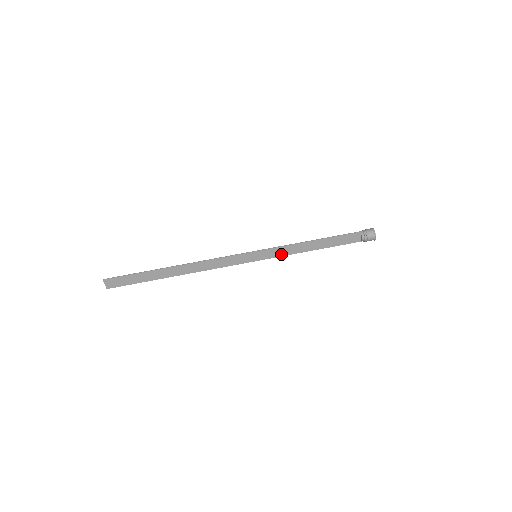
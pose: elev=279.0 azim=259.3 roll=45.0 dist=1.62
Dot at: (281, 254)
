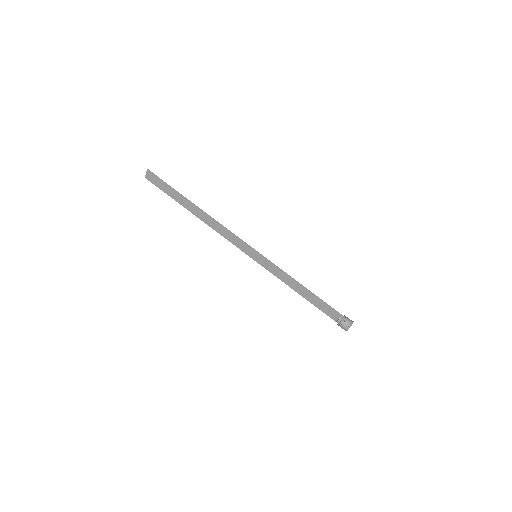
Dot at: (274, 272)
